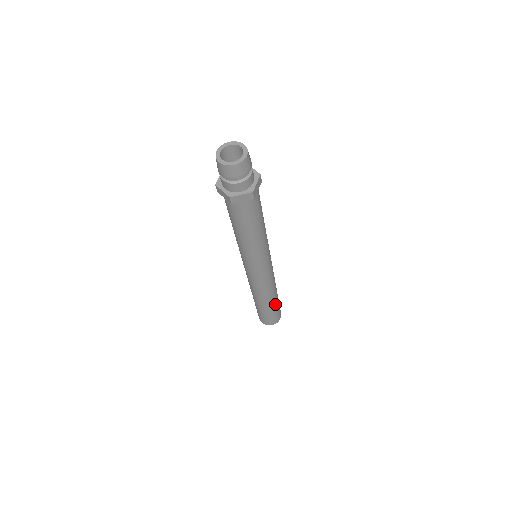
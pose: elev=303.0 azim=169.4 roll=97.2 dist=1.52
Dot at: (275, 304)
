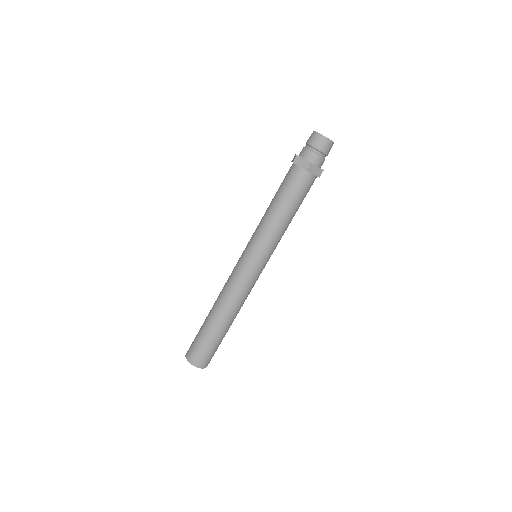
Dot at: (217, 332)
